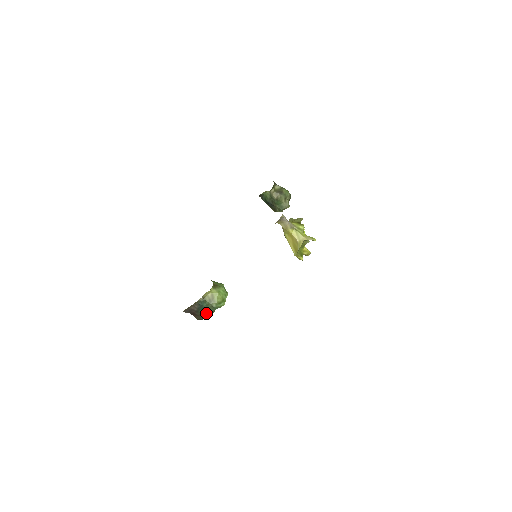
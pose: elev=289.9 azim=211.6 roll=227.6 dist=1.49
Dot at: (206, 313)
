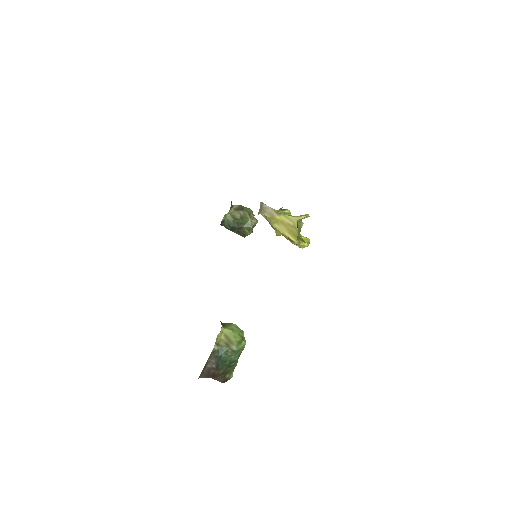
Dot at: (228, 368)
